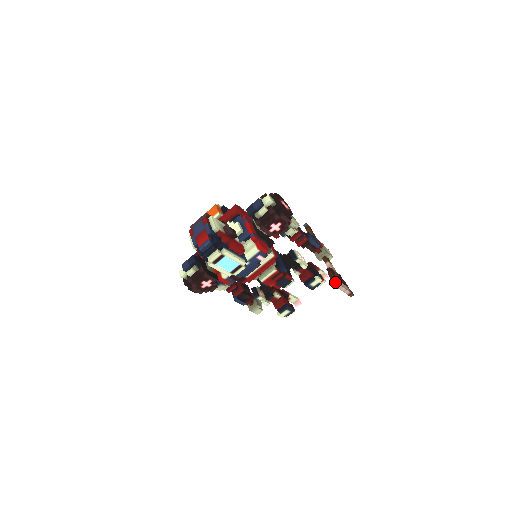
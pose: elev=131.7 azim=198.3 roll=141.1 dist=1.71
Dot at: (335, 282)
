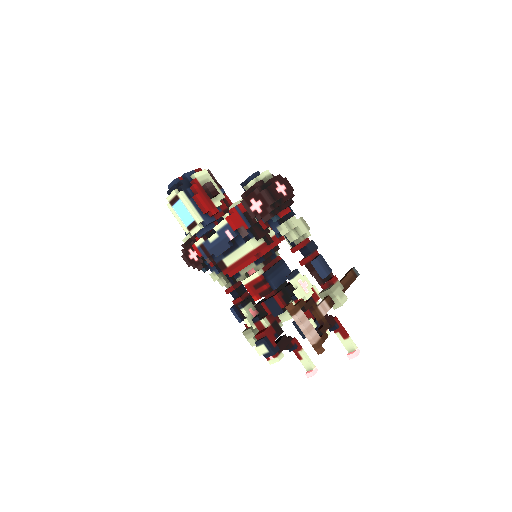
Dot at: (288, 304)
